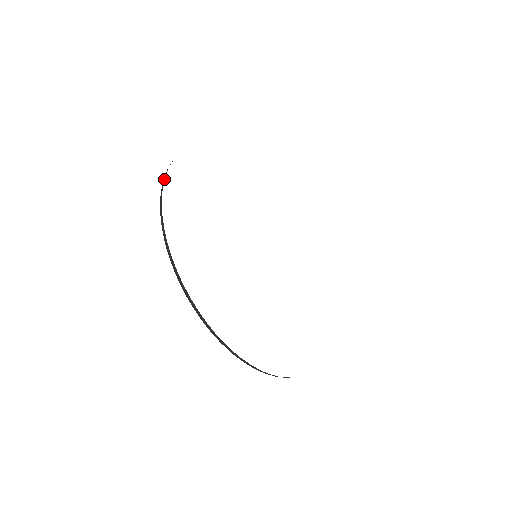
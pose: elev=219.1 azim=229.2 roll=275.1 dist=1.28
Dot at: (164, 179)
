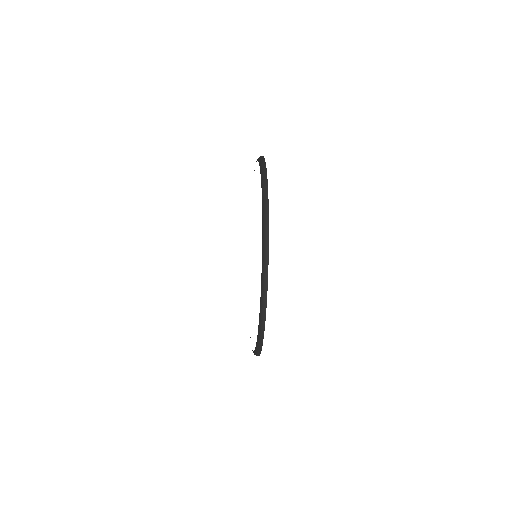
Dot at: occluded
